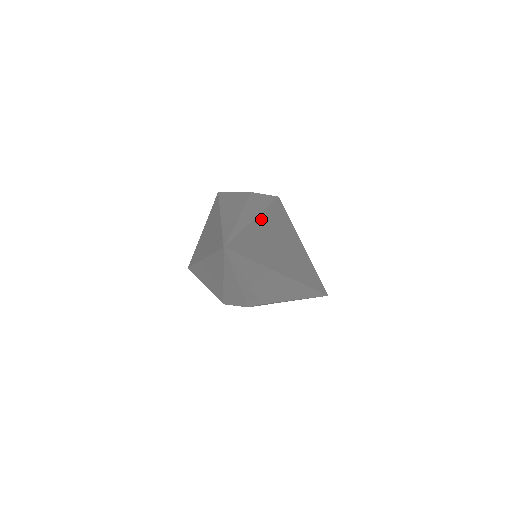
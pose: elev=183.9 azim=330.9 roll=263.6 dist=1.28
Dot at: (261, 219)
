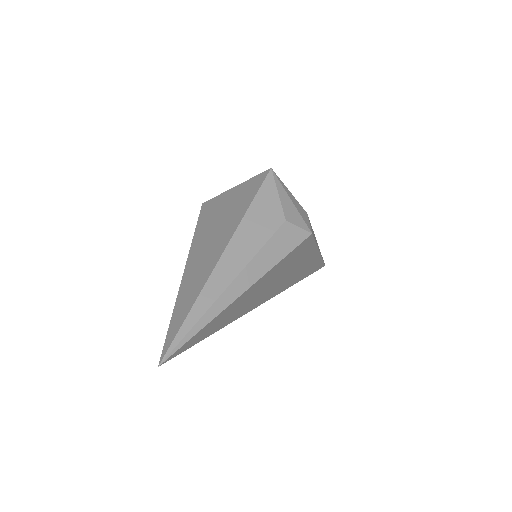
Dot at: (251, 288)
